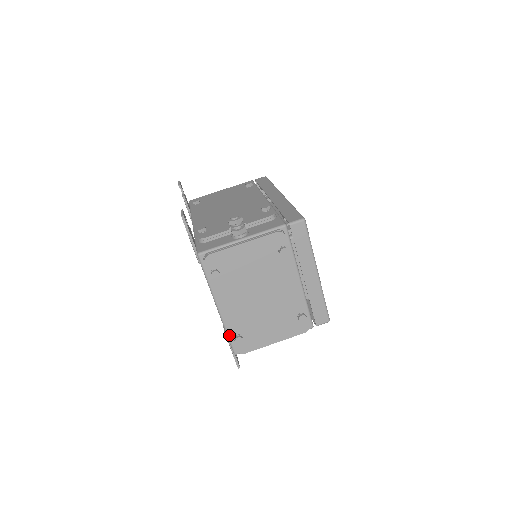
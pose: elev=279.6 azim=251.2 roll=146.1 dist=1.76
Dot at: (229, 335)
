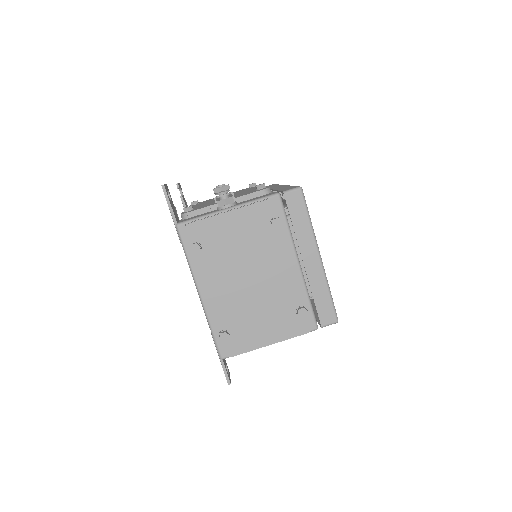
Dot at: (213, 332)
